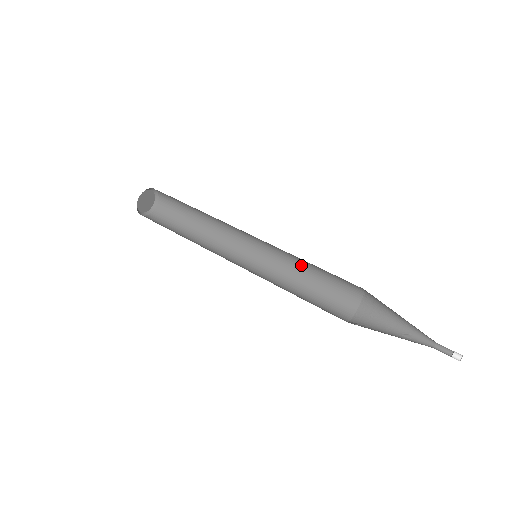
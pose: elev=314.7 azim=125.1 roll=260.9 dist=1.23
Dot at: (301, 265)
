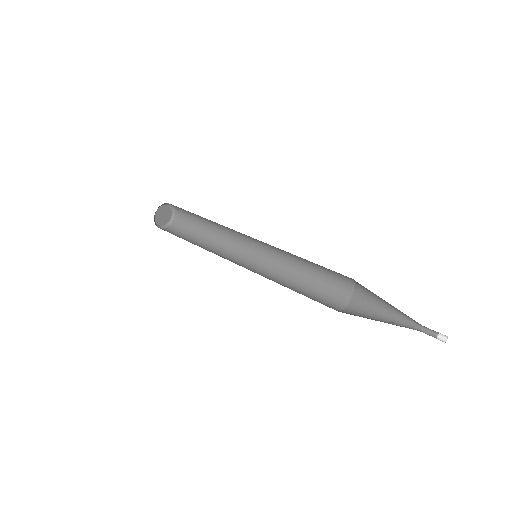
Dot at: (297, 268)
